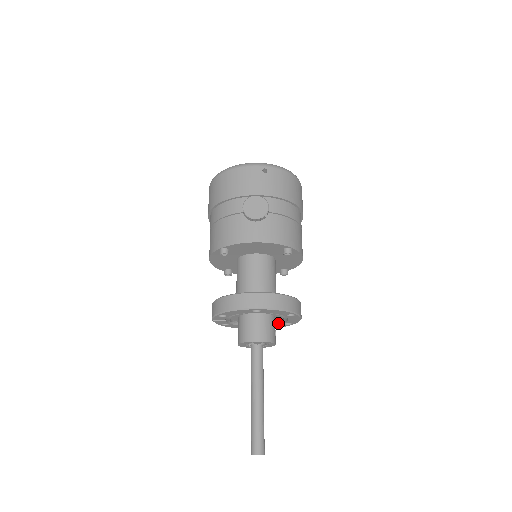
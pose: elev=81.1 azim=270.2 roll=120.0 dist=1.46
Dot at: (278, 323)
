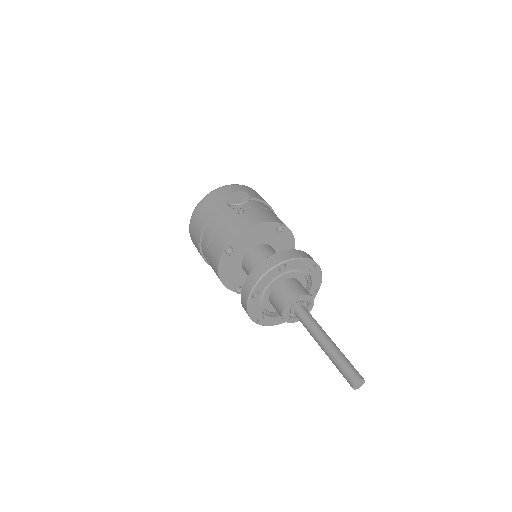
Dot at: occluded
